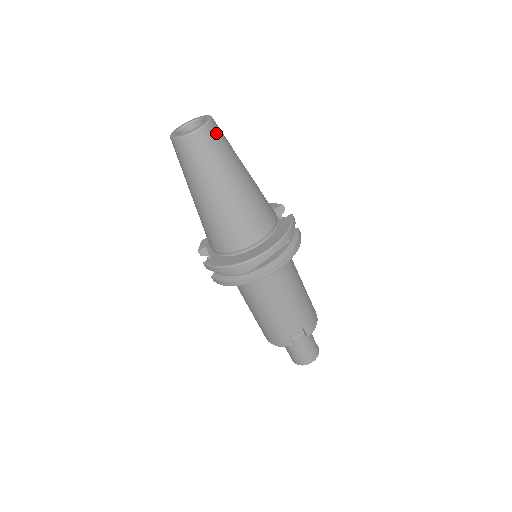
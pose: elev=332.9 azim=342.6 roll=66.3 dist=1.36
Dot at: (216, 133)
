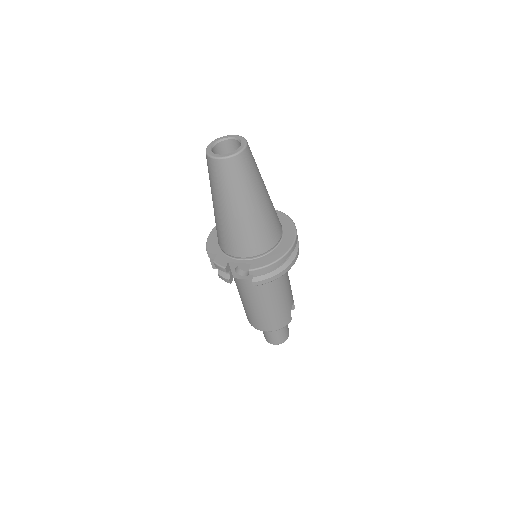
Dot at: occluded
